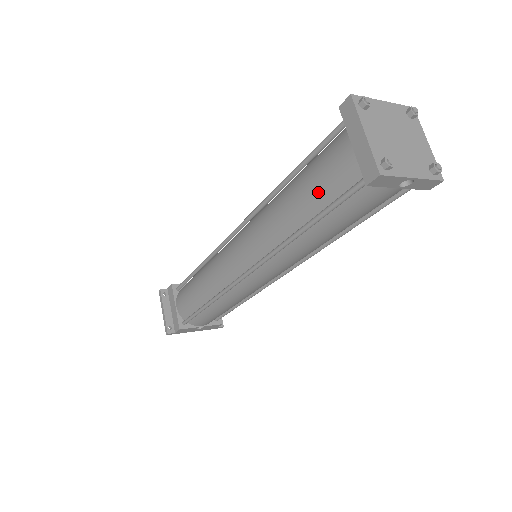
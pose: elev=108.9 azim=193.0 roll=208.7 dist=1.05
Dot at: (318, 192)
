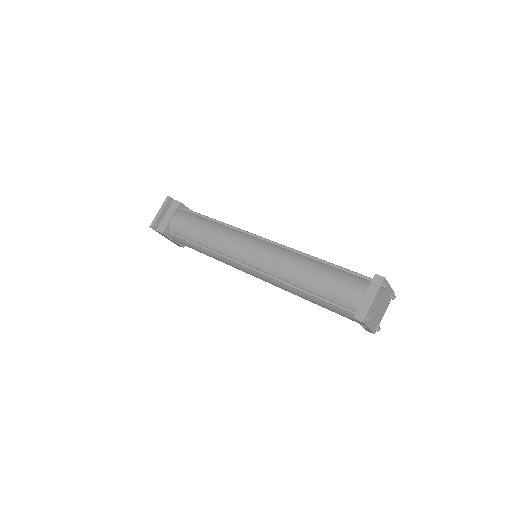
Dot at: (329, 289)
